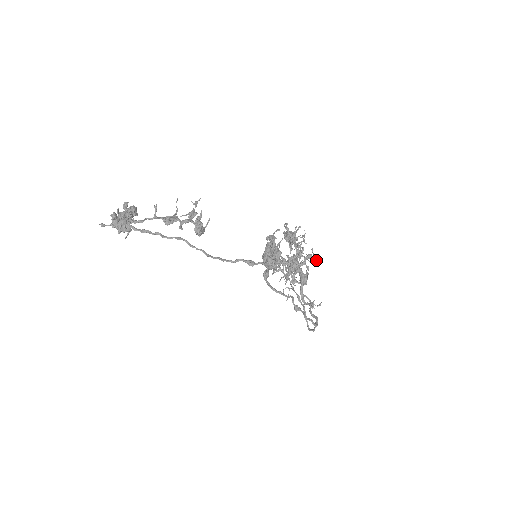
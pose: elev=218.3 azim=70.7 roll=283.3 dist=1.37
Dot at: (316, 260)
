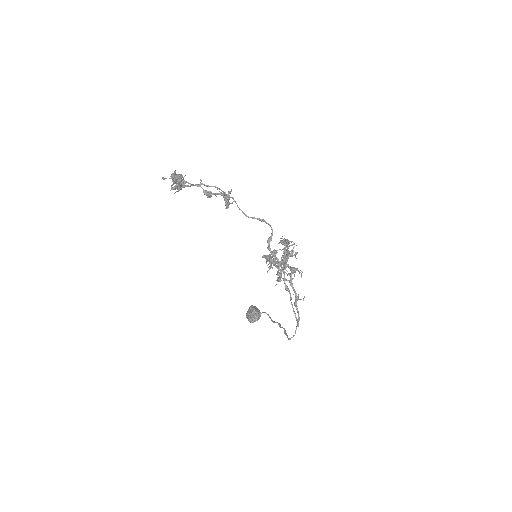
Dot at: occluded
